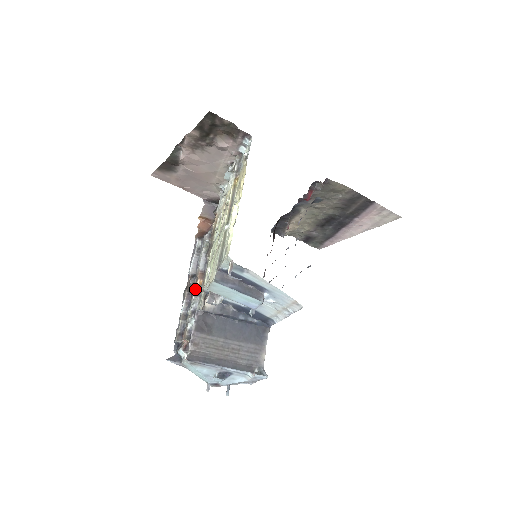
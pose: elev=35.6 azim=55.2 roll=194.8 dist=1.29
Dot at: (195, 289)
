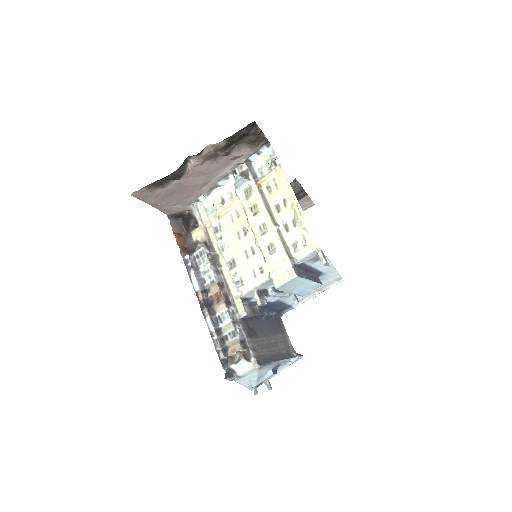
Dot at: (223, 301)
